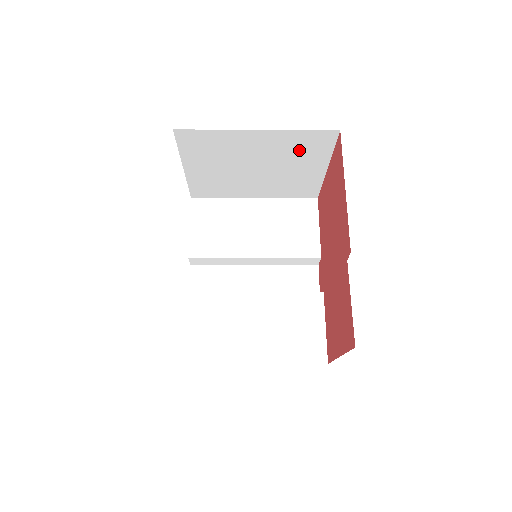
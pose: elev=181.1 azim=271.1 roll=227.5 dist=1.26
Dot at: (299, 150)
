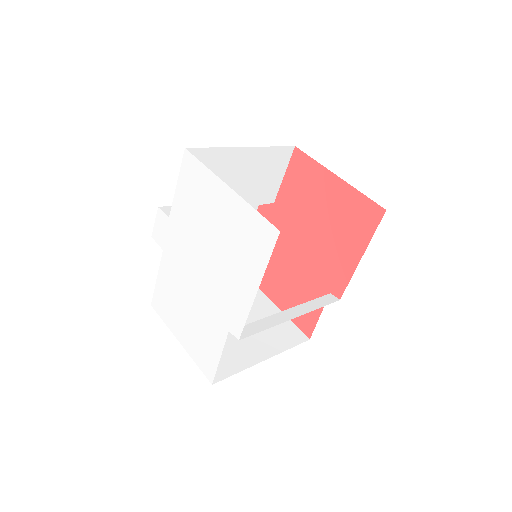
Dot at: occluded
